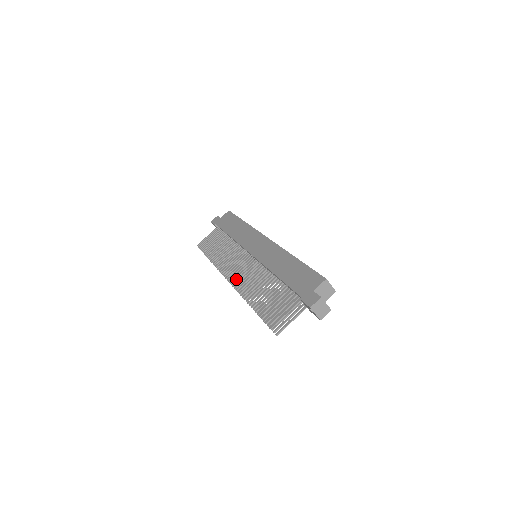
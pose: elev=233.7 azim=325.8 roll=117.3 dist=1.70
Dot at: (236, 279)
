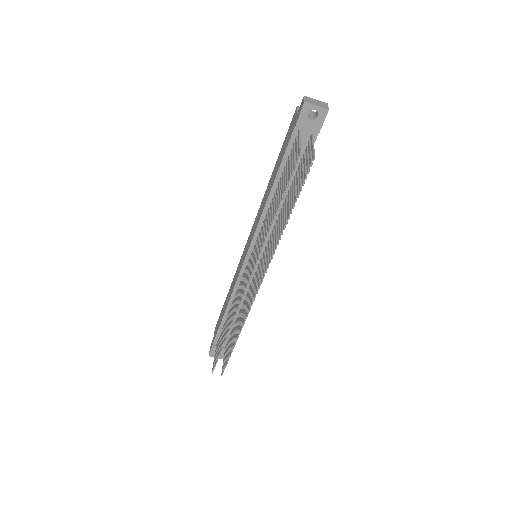
Dot at: (253, 263)
